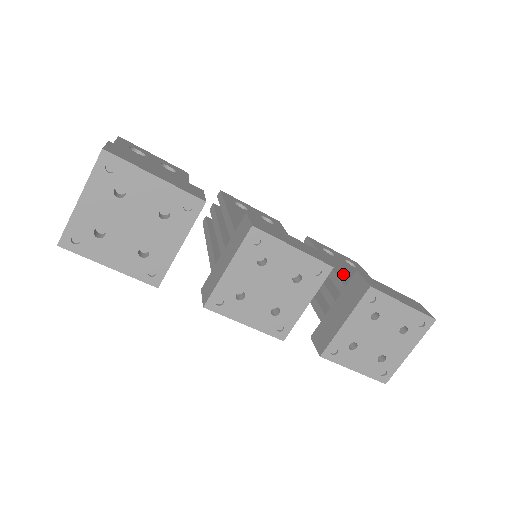
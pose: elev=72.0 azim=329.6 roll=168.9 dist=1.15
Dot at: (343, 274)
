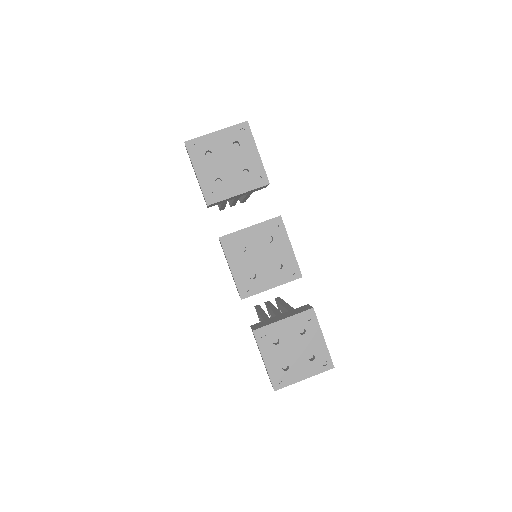
Dot at: occluded
